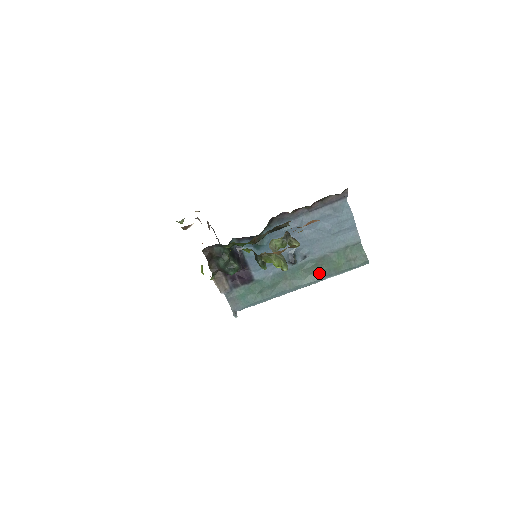
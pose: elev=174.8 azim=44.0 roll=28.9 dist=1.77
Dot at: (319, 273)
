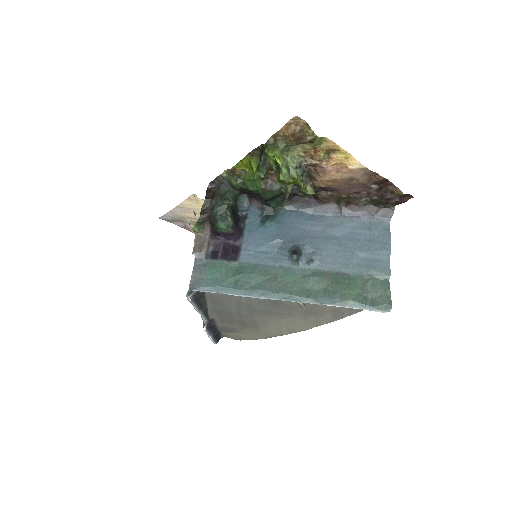
Dot at: (319, 292)
